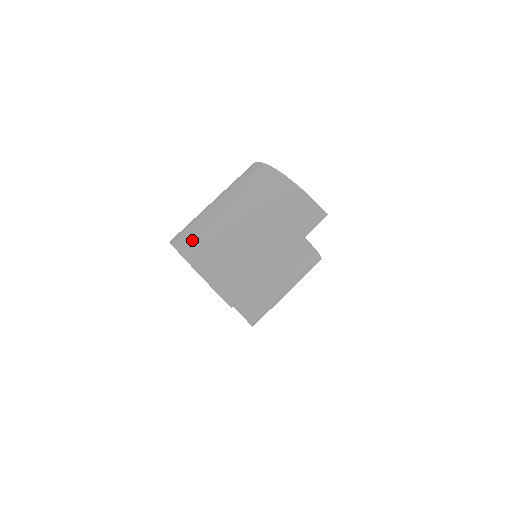
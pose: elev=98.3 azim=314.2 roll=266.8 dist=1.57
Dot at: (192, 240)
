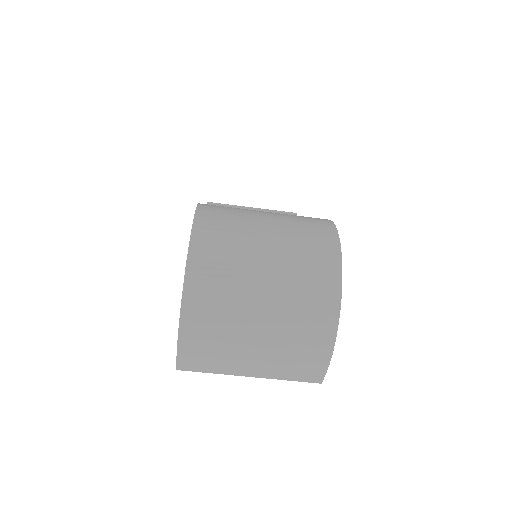
Dot at: (206, 291)
